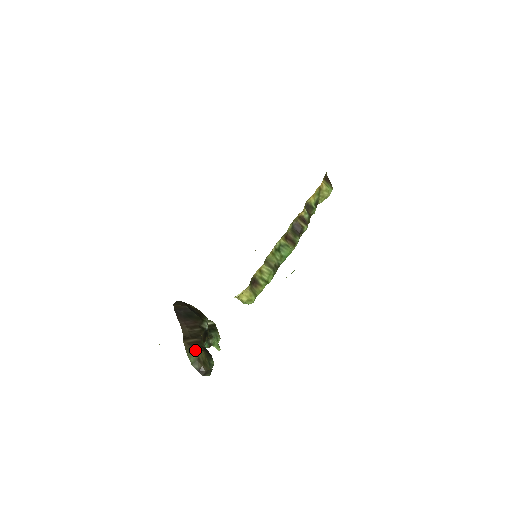
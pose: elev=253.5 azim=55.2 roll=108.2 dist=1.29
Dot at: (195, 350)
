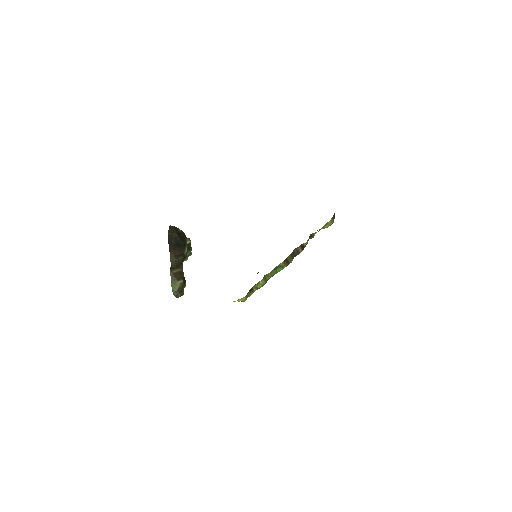
Dot at: (178, 282)
